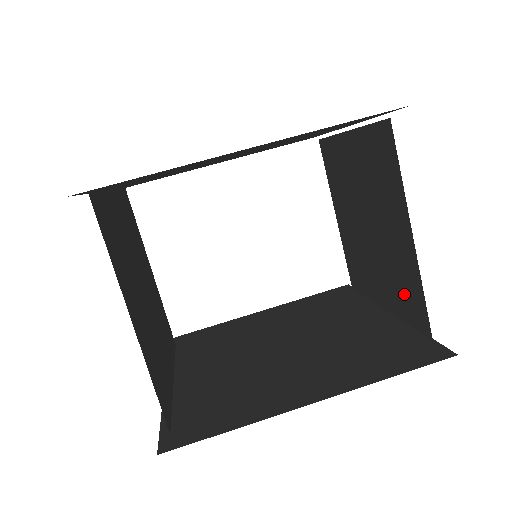
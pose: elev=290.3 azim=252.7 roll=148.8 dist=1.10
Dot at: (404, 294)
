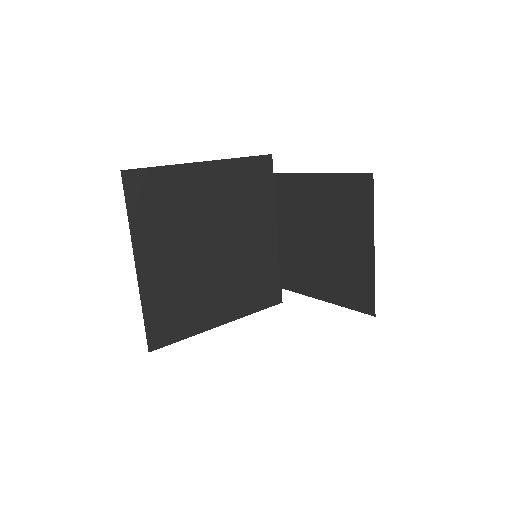
Dot at: (353, 203)
